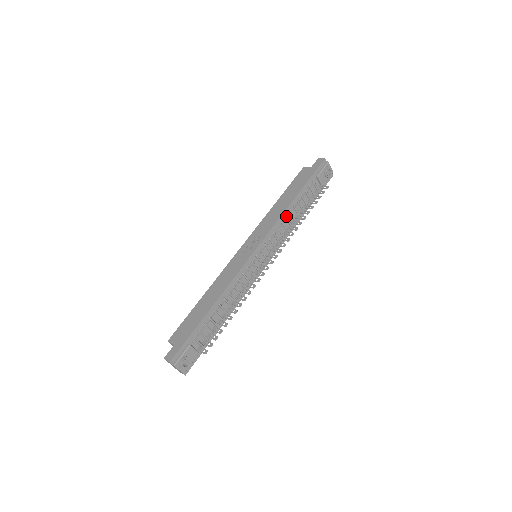
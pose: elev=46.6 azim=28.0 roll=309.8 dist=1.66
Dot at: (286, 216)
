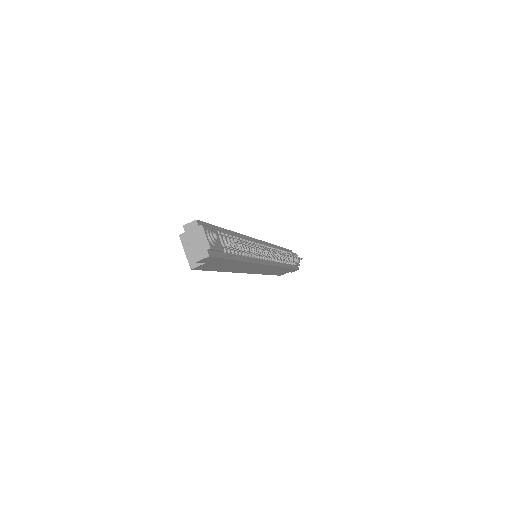
Dot at: (276, 248)
